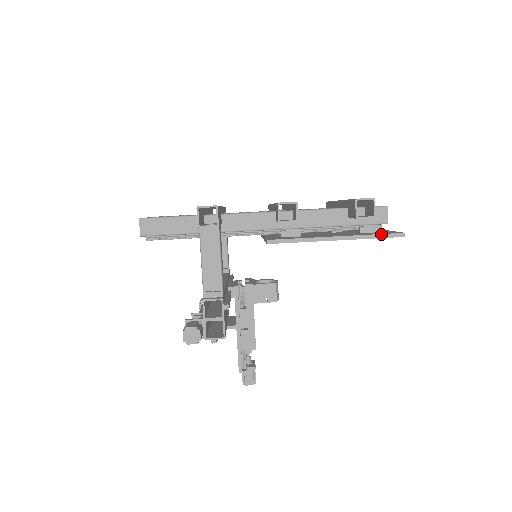
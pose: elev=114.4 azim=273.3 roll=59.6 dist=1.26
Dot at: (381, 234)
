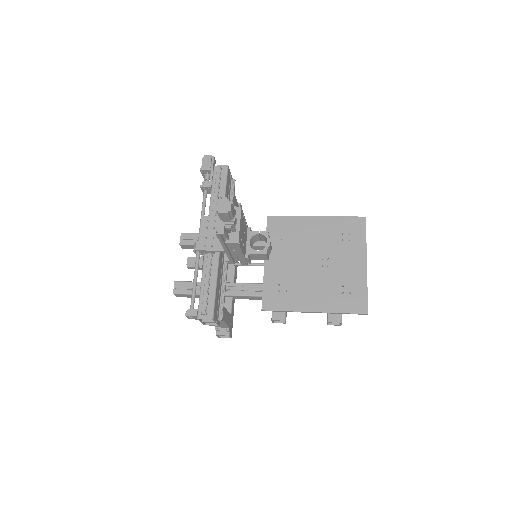
Dot at: (348, 218)
